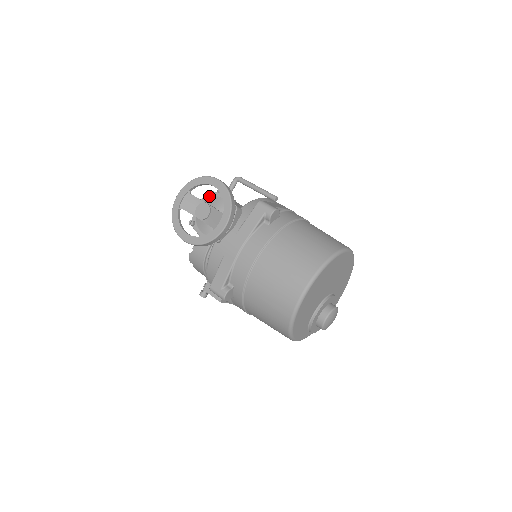
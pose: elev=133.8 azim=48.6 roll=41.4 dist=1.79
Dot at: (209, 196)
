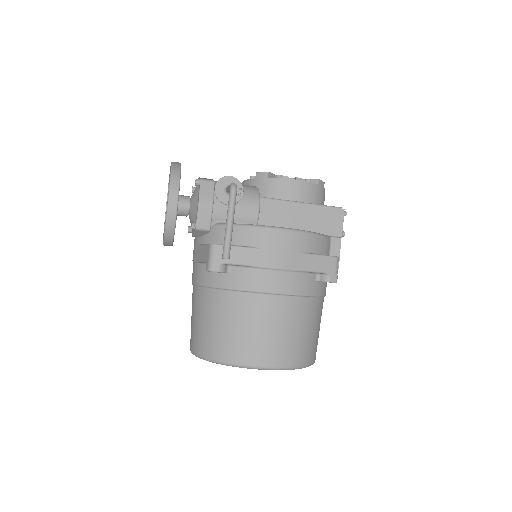
Dot at: (199, 185)
